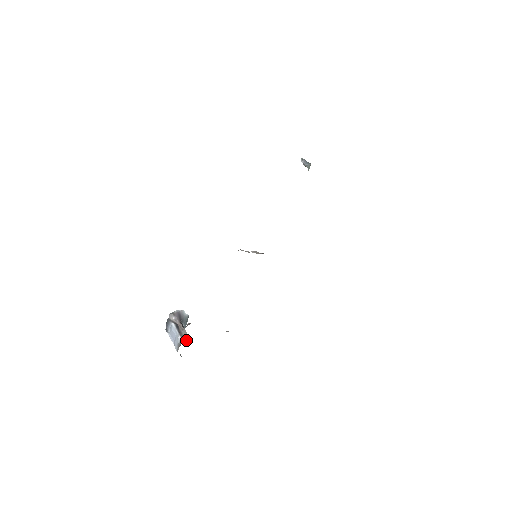
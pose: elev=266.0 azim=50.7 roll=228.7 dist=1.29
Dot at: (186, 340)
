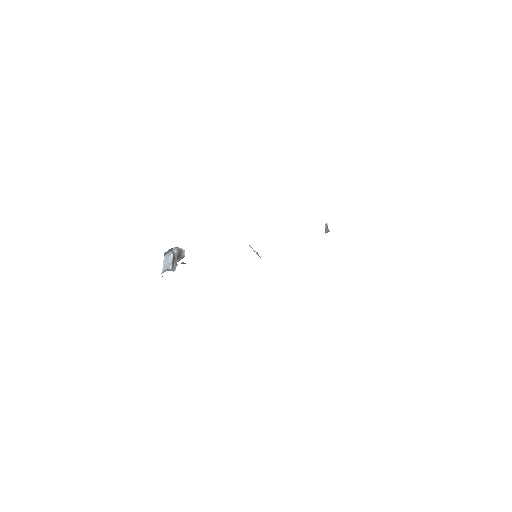
Dot at: (174, 270)
